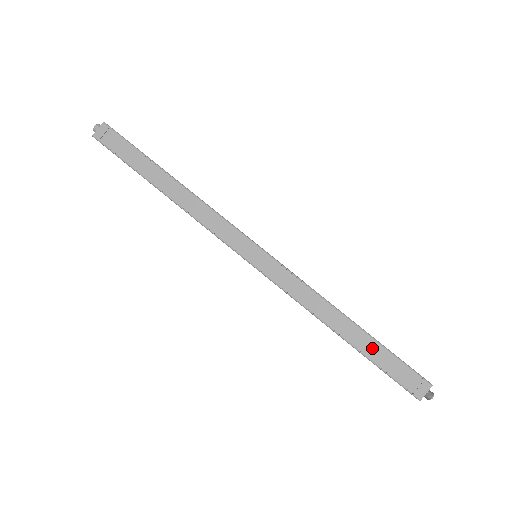
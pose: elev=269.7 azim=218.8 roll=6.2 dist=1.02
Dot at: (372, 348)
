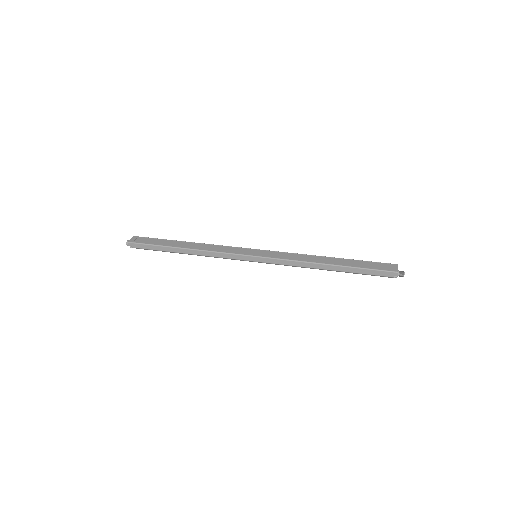
Dot at: (352, 263)
